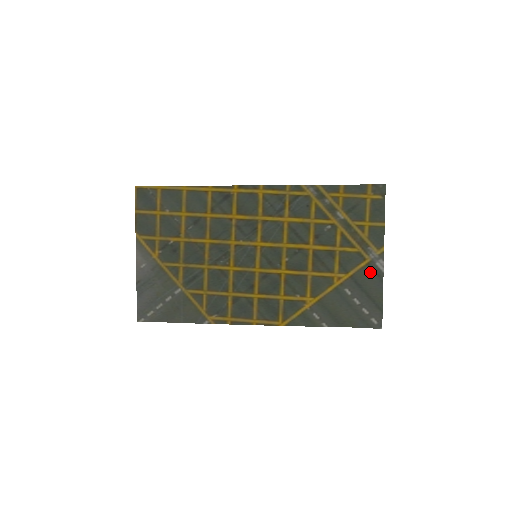
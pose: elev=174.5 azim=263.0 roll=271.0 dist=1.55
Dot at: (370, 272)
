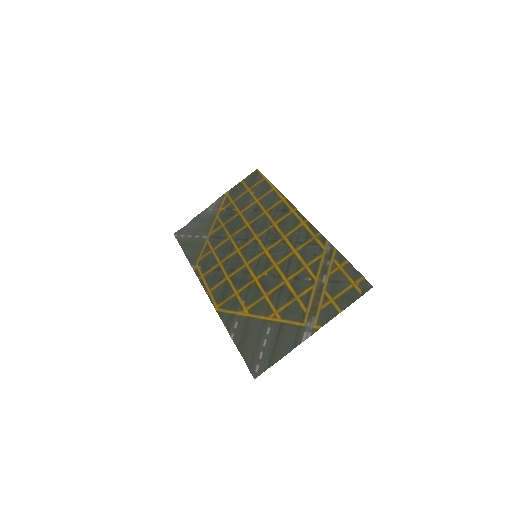
Dot at: (295, 333)
